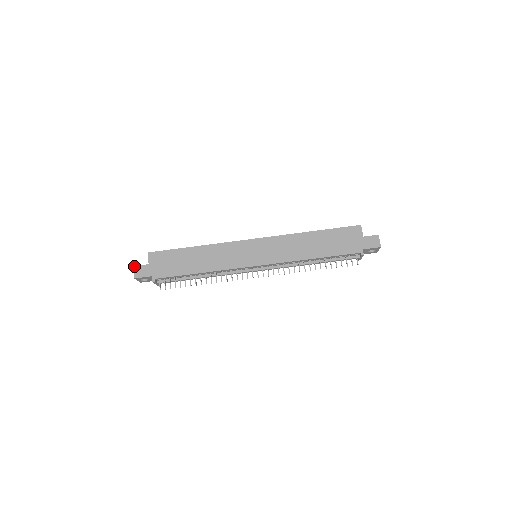
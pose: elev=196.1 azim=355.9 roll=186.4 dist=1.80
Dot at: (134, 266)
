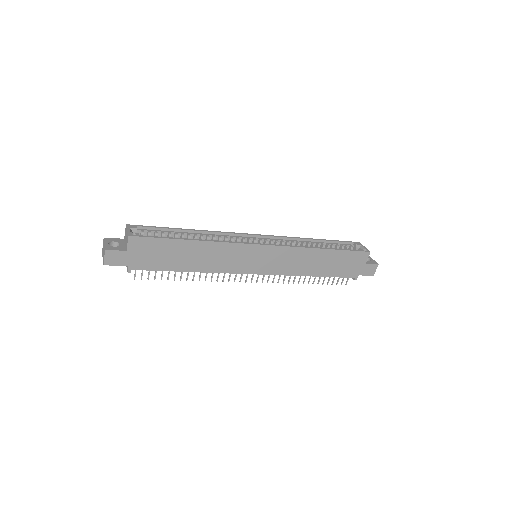
Dot at: (105, 250)
